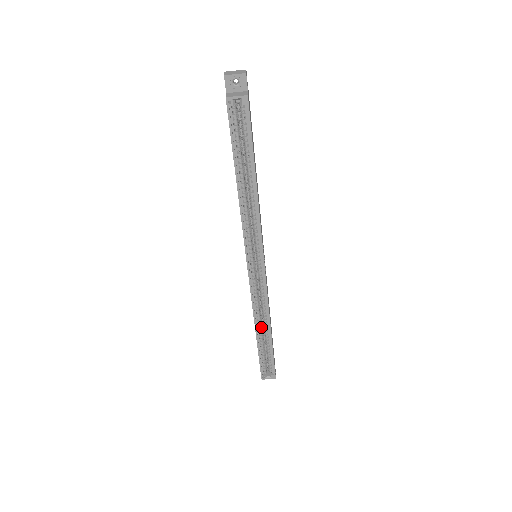
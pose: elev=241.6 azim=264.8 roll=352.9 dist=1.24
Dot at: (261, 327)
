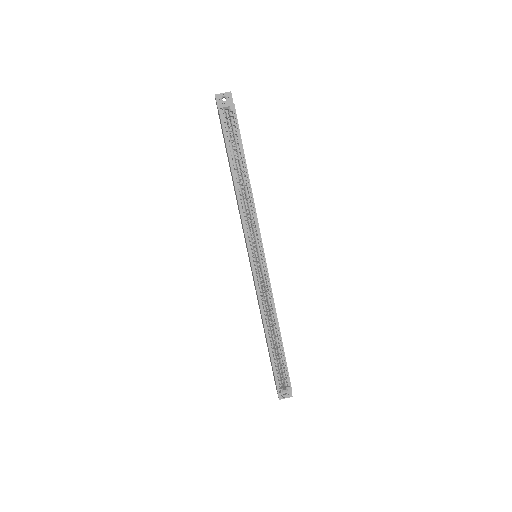
Dot at: (270, 328)
